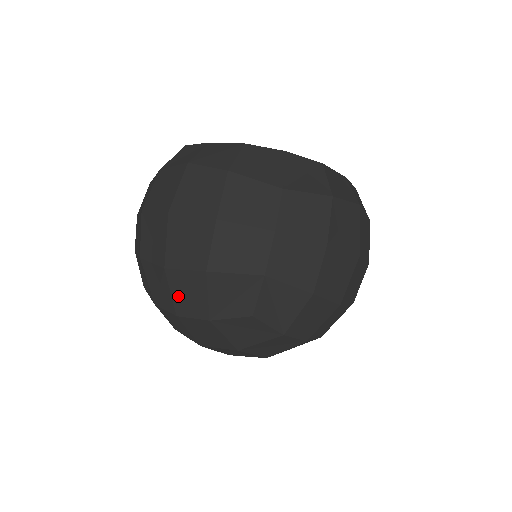
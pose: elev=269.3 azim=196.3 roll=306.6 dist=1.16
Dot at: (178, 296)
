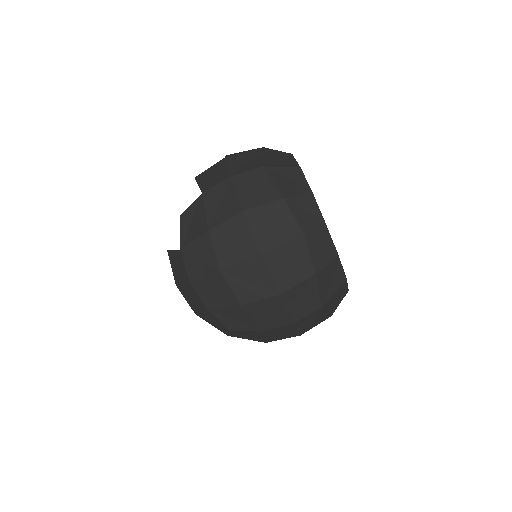
Dot at: (206, 283)
